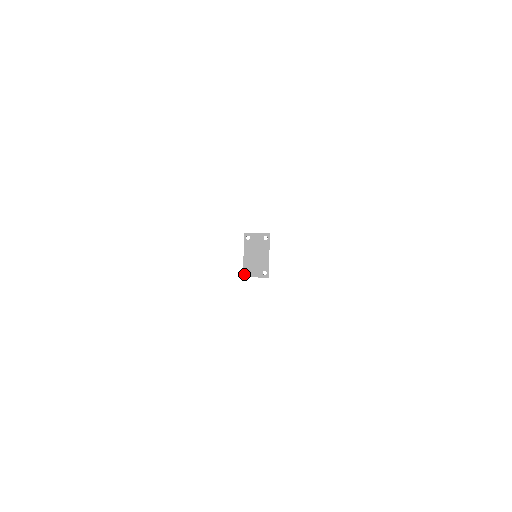
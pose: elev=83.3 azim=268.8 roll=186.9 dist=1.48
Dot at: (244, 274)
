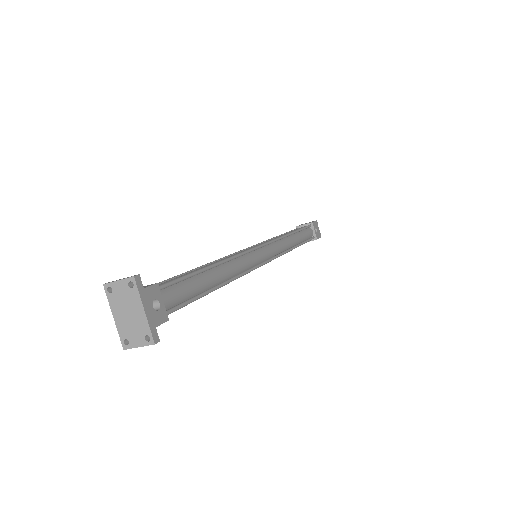
Dot at: (123, 345)
